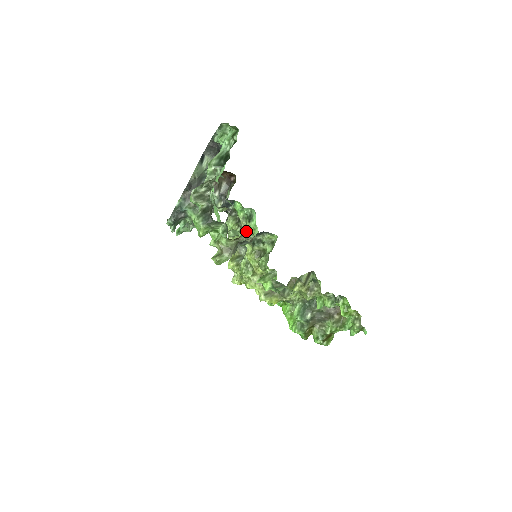
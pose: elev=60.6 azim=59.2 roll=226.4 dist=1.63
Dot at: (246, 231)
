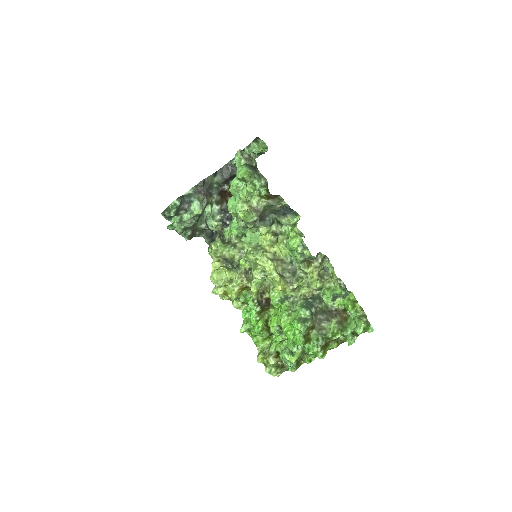
Dot at: (278, 198)
